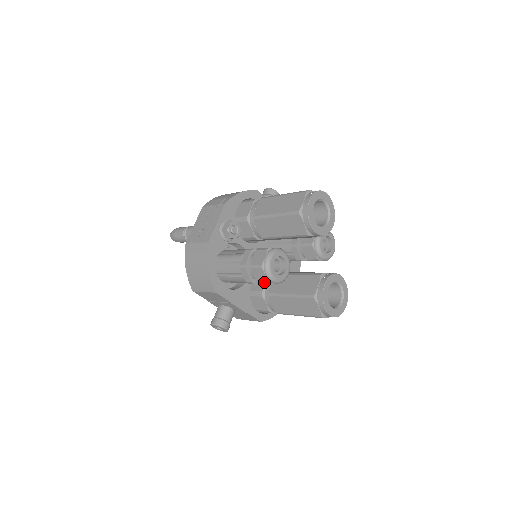
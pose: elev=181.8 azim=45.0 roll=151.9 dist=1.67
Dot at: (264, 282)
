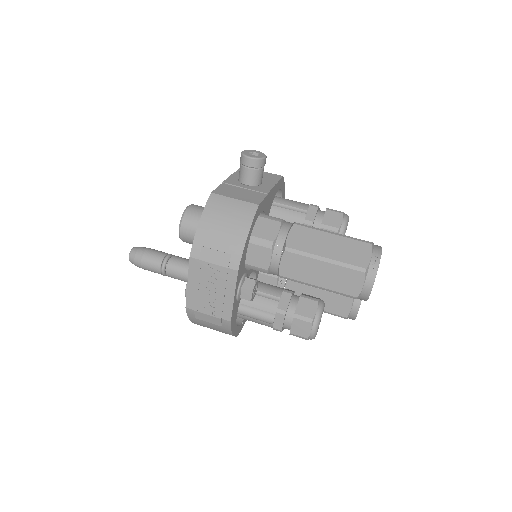
Dot at: occluded
